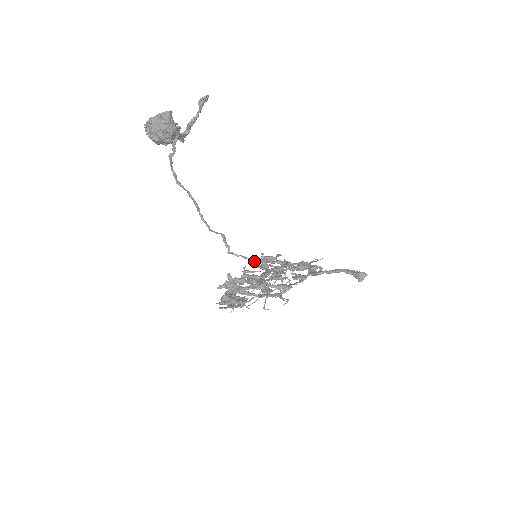
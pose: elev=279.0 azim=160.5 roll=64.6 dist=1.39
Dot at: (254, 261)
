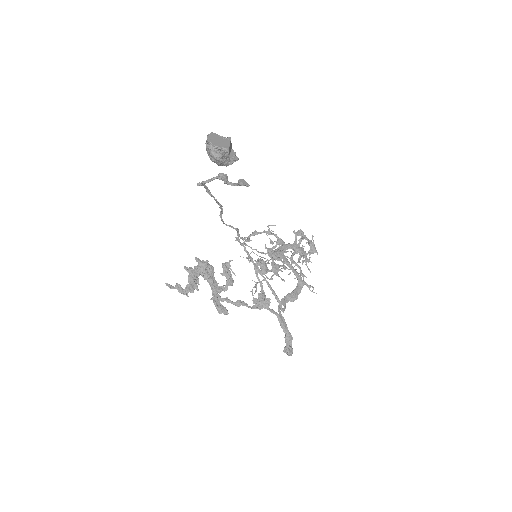
Dot at: (250, 258)
